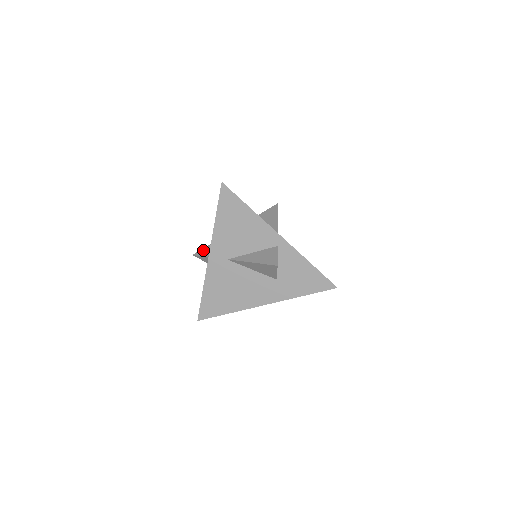
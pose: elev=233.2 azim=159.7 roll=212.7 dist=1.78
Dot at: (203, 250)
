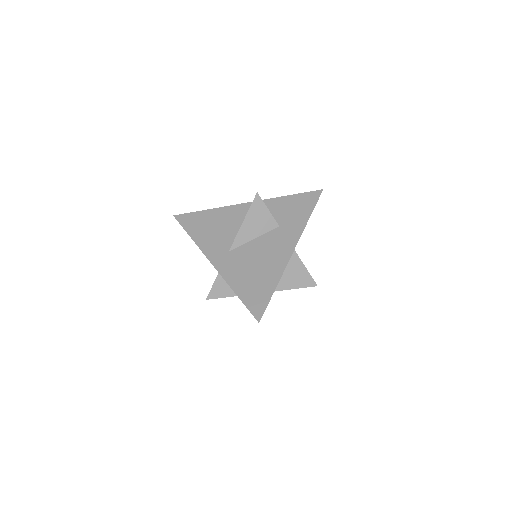
Dot at: occluded
